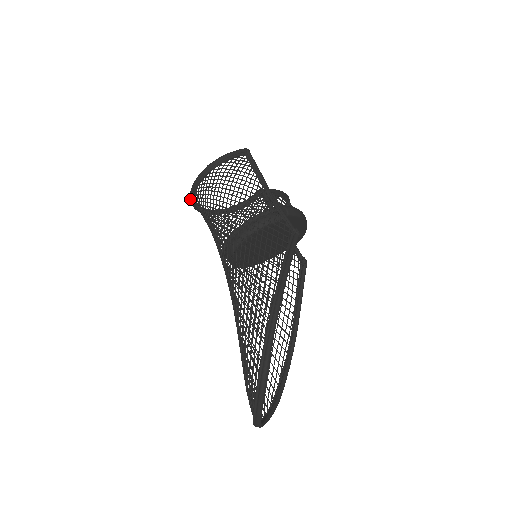
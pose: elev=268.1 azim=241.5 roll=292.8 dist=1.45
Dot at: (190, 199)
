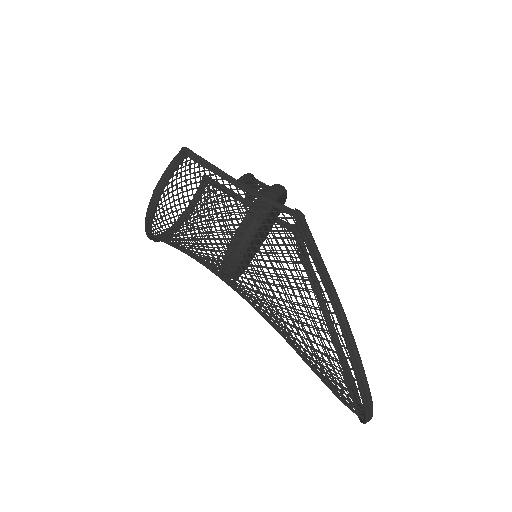
Dot at: (147, 236)
